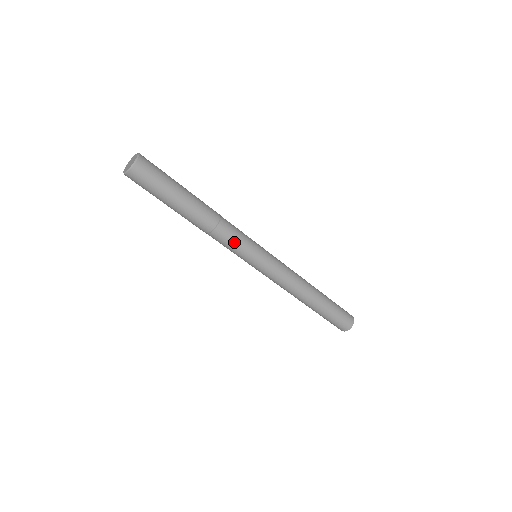
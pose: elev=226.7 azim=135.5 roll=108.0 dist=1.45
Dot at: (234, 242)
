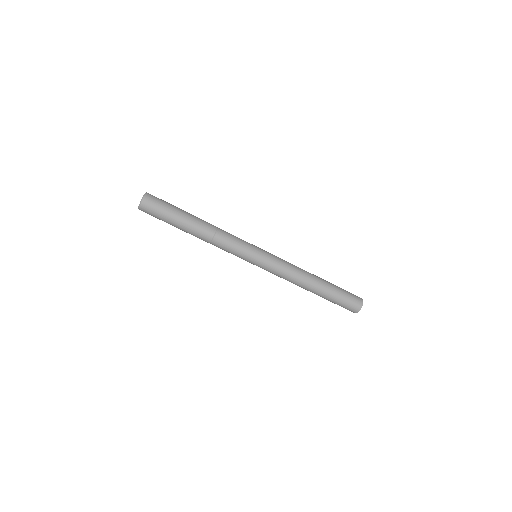
Dot at: (233, 243)
